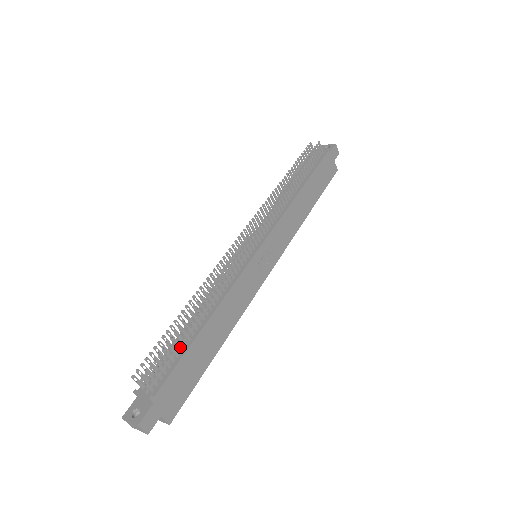
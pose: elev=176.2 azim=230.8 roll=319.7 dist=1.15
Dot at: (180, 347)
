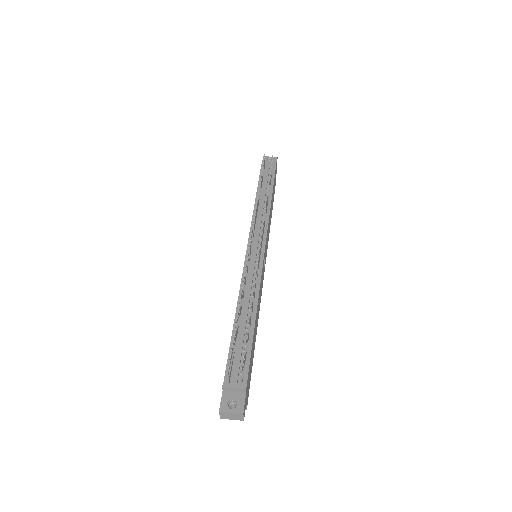
Dot at: (247, 341)
